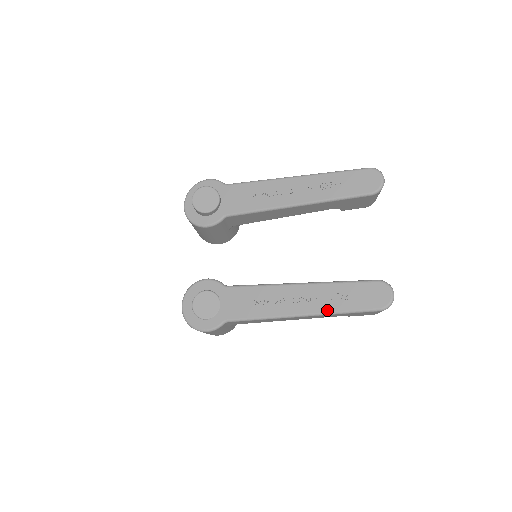
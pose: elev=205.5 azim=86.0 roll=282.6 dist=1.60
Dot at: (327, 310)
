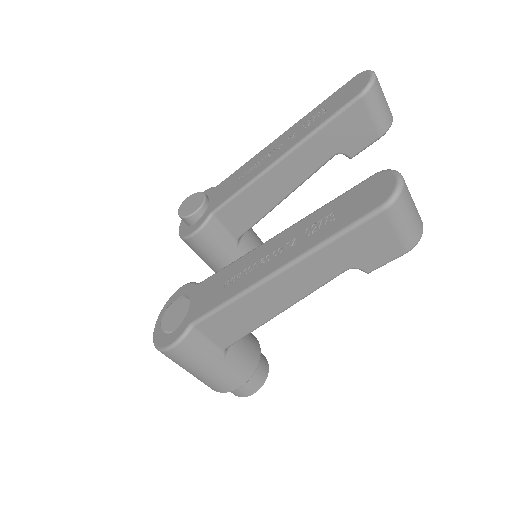
Dot at: (306, 248)
